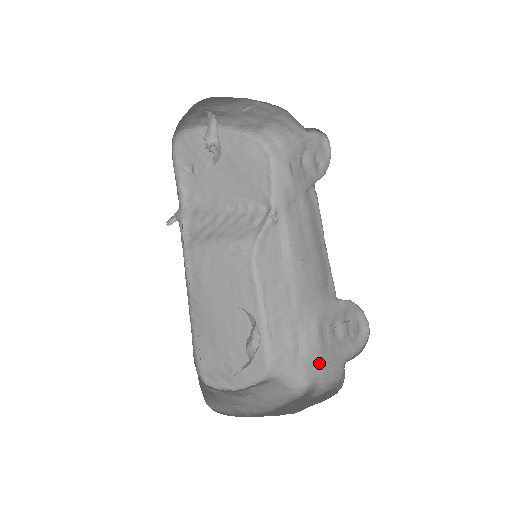
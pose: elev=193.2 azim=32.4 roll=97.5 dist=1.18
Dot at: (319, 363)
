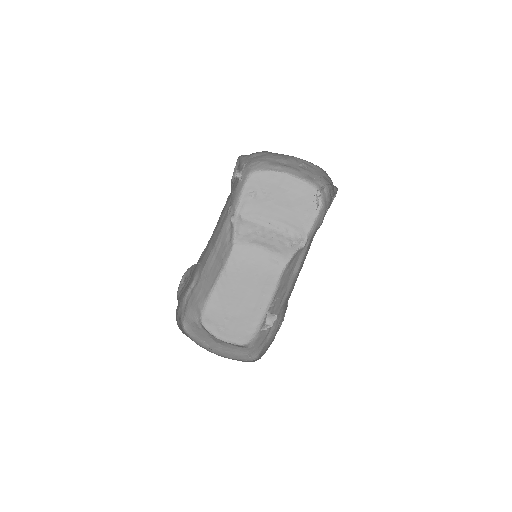
Dot at: (268, 346)
